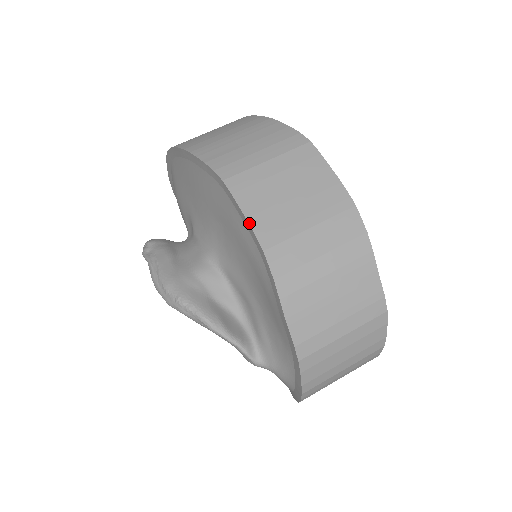
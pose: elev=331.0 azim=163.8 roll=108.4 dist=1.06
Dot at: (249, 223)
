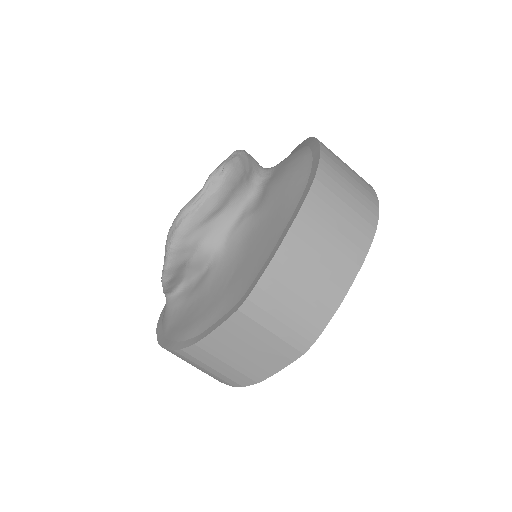
Dot at: (210, 334)
